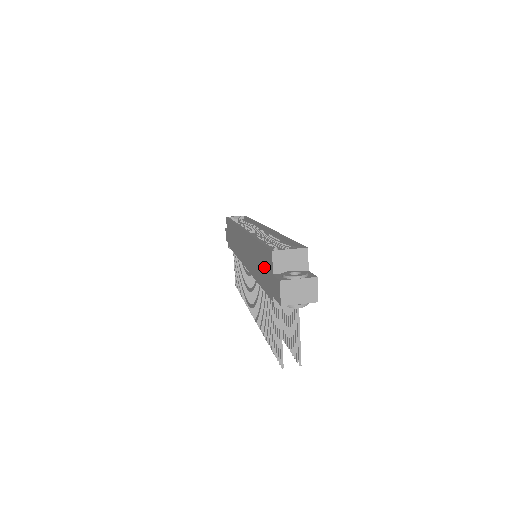
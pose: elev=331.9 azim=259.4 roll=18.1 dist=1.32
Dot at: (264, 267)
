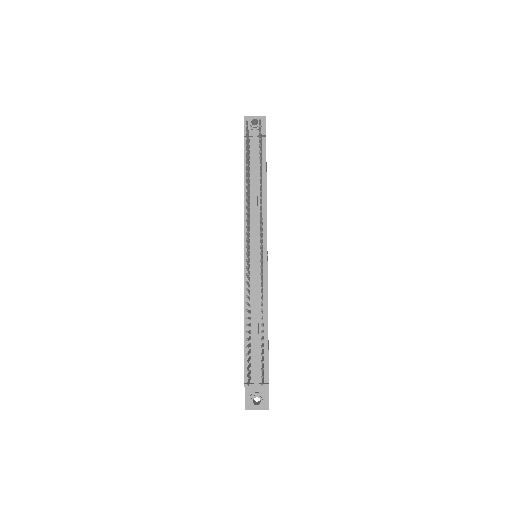
Dot at: occluded
